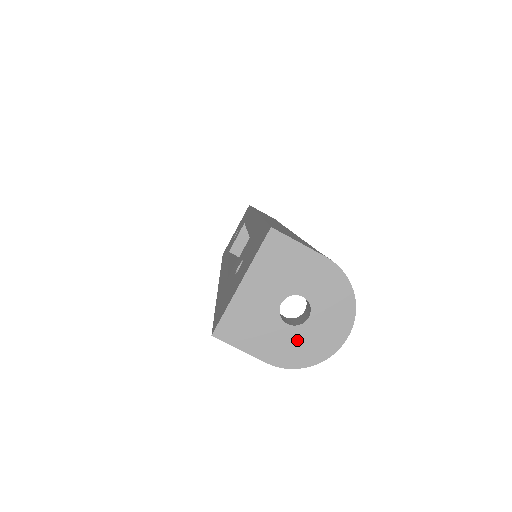
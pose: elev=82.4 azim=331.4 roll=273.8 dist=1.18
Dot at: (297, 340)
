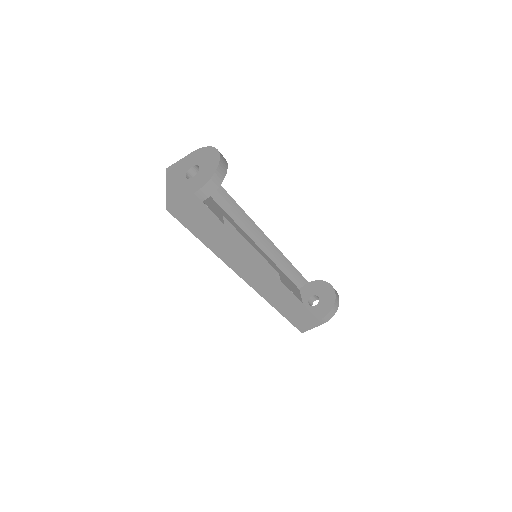
Dot at: (200, 176)
